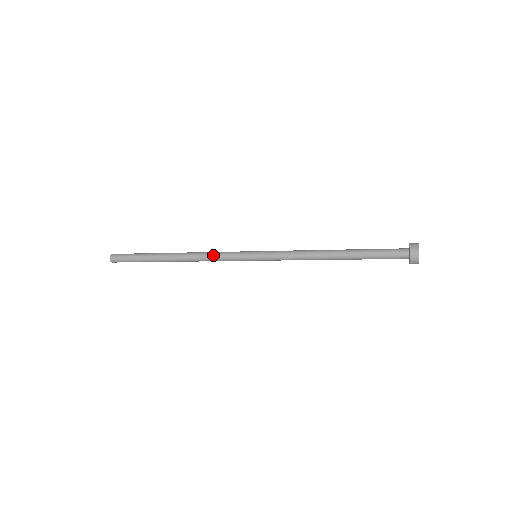
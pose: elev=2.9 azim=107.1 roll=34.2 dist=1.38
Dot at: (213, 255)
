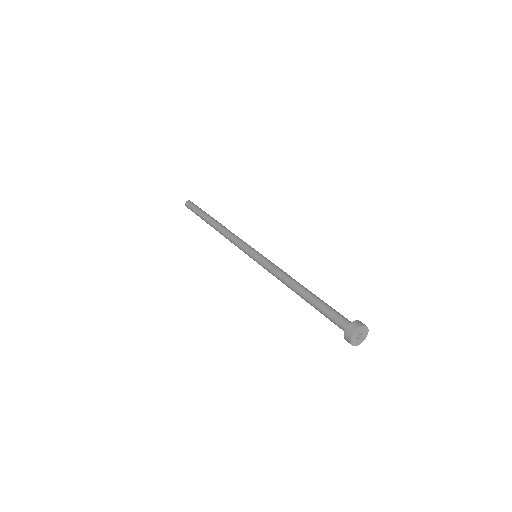
Dot at: occluded
